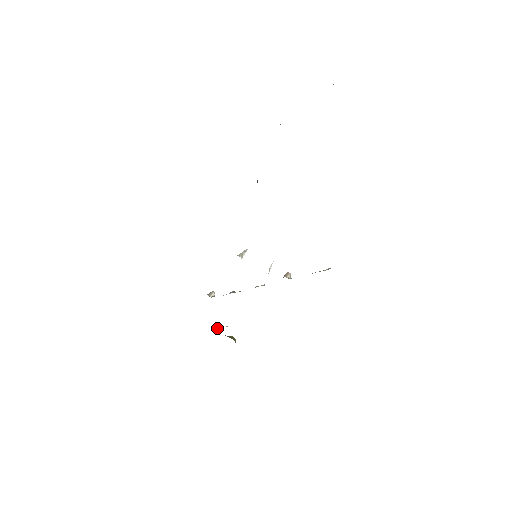
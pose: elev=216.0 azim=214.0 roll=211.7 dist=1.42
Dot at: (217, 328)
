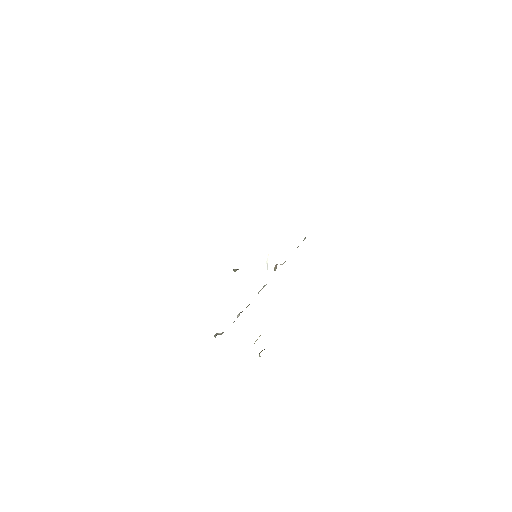
Dot at: occluded
